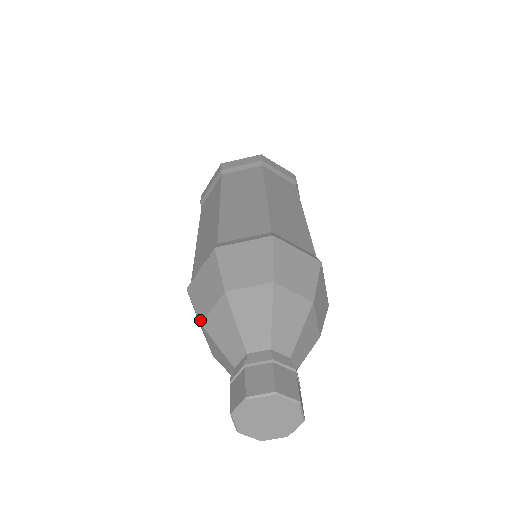
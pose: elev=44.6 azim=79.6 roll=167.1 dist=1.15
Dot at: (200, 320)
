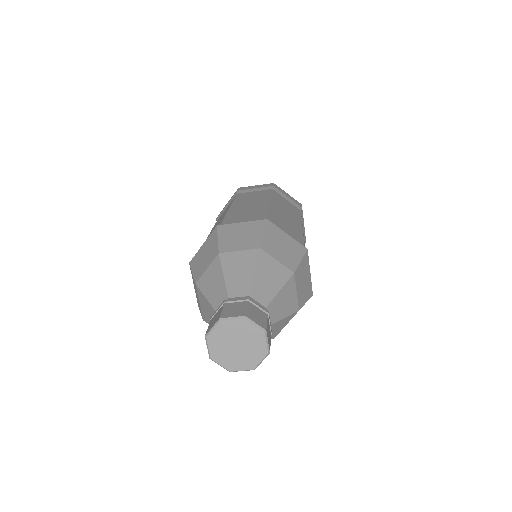
Dot at: (195, 281)
